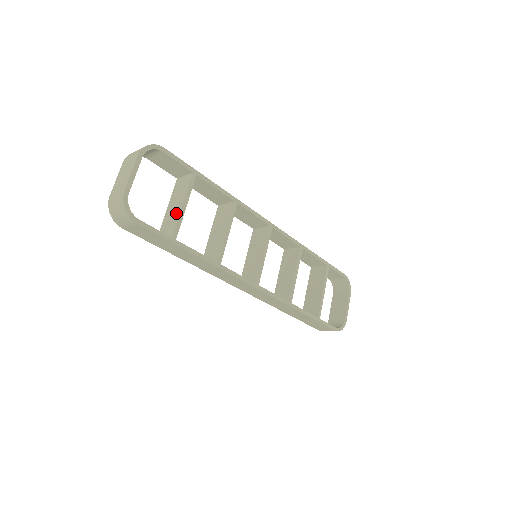
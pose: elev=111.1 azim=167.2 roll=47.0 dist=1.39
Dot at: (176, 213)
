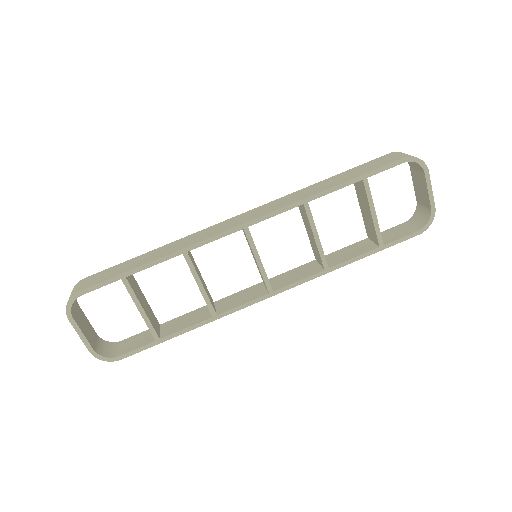
Dot at: (143, 315)
